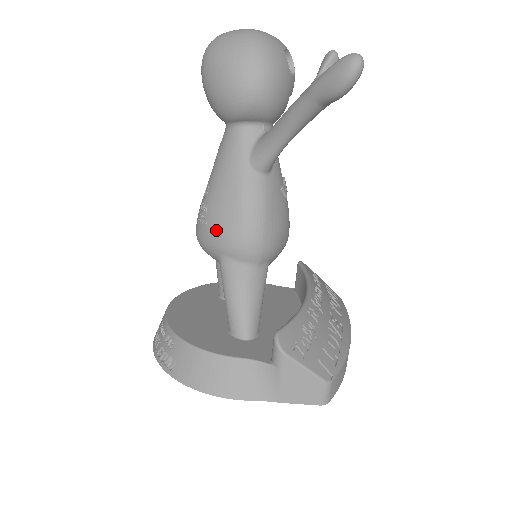
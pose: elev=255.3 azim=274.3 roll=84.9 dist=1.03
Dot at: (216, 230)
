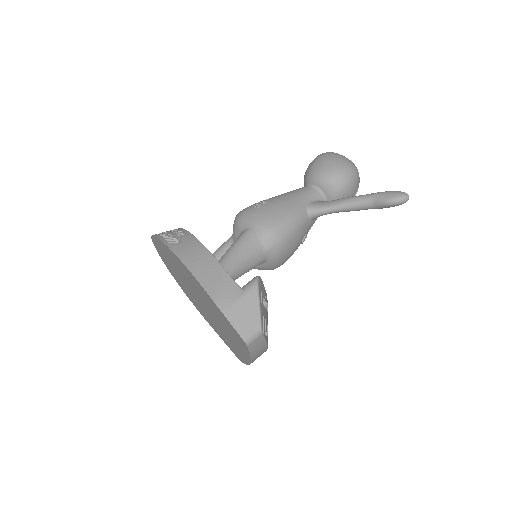
Dot at: (263, 213)
